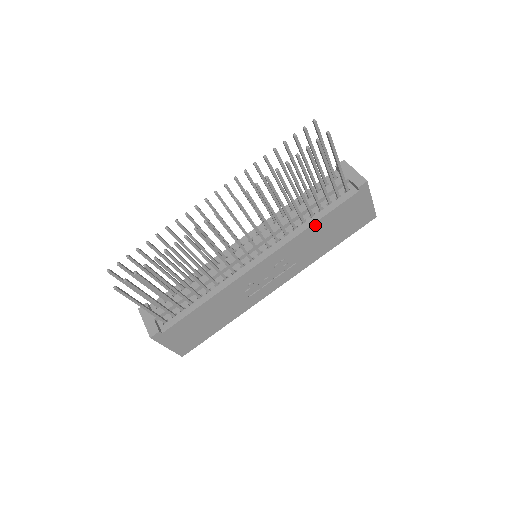
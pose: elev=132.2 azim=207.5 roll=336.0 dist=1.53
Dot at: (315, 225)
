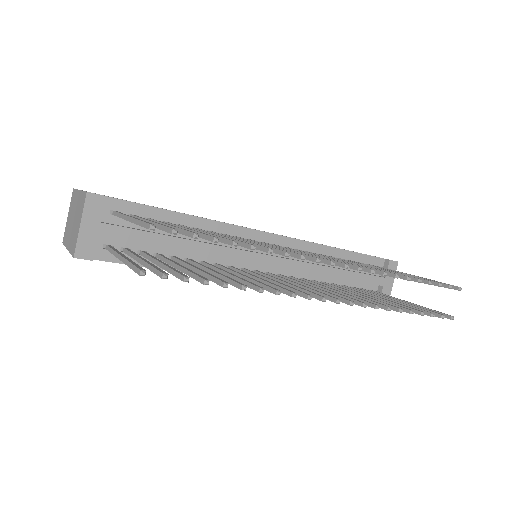
Dot at: occluded
